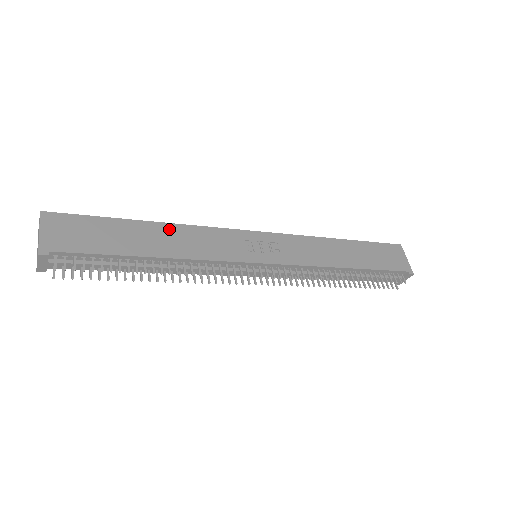
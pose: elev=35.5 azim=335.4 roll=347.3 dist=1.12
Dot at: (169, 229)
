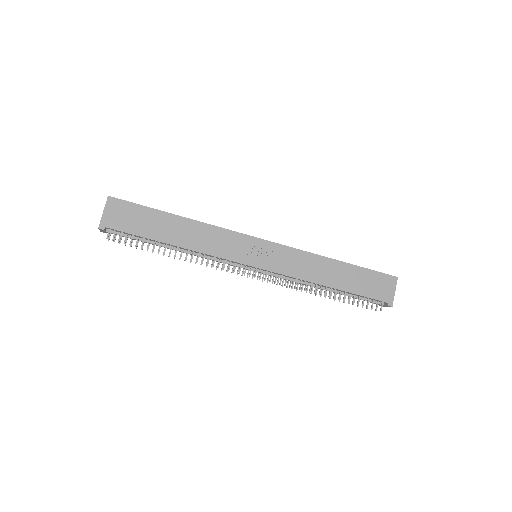
Dot at: (191, 225)
